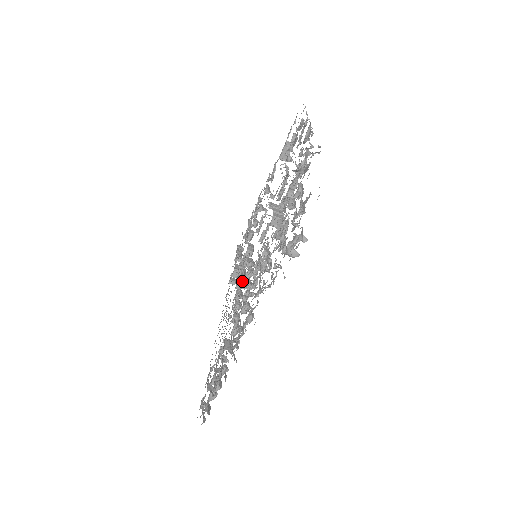
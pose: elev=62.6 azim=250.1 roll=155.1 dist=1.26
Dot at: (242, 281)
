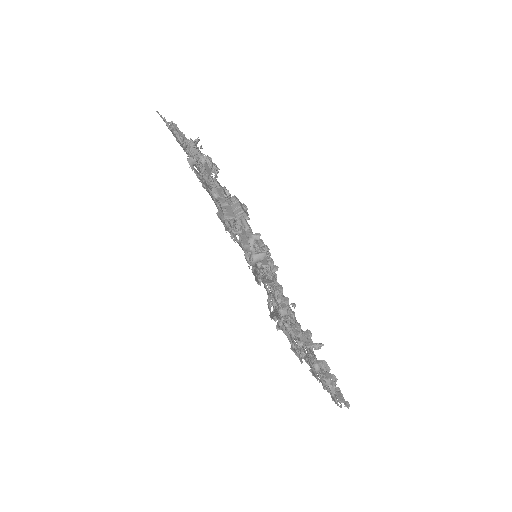
Dot at: occluded
